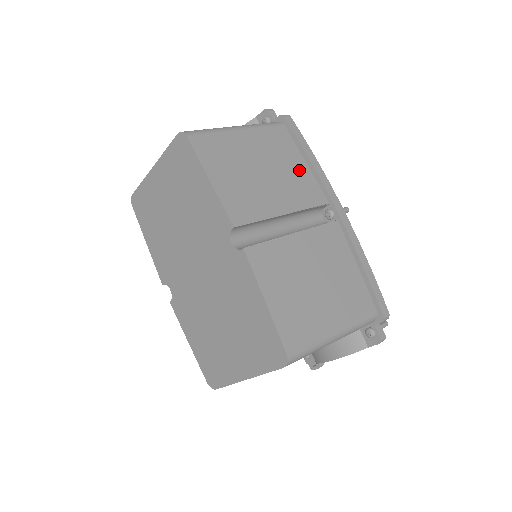
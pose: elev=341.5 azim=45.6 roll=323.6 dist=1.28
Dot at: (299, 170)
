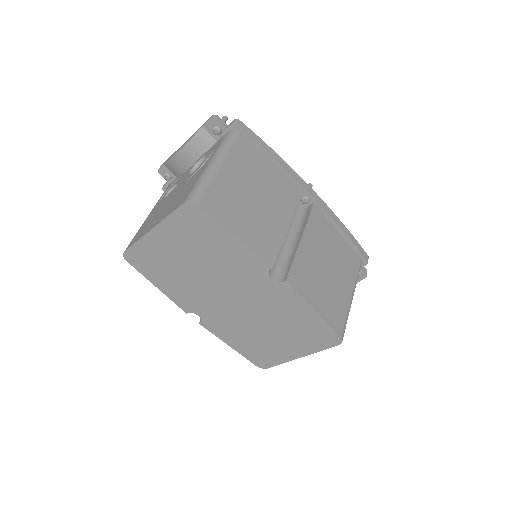
Dot at: (273, 174)
